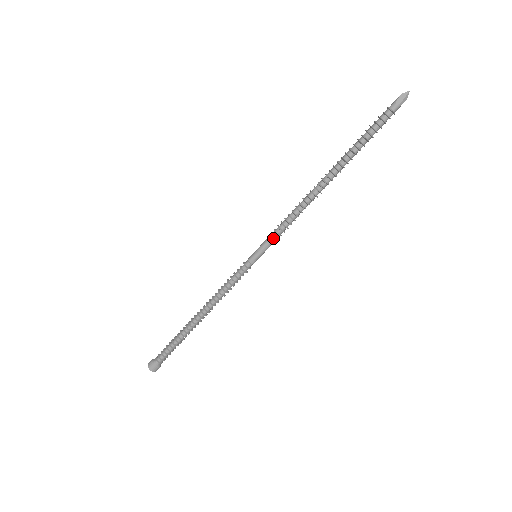
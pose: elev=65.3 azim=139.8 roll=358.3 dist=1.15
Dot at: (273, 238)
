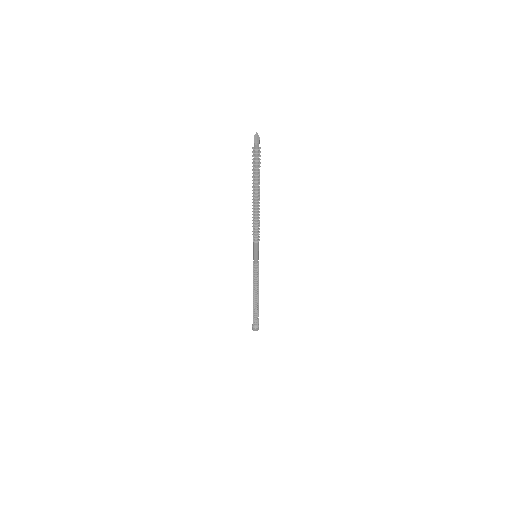
Dot at: (256, 245)
